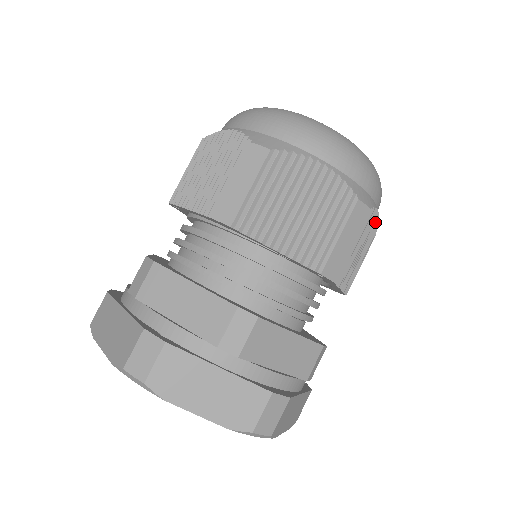
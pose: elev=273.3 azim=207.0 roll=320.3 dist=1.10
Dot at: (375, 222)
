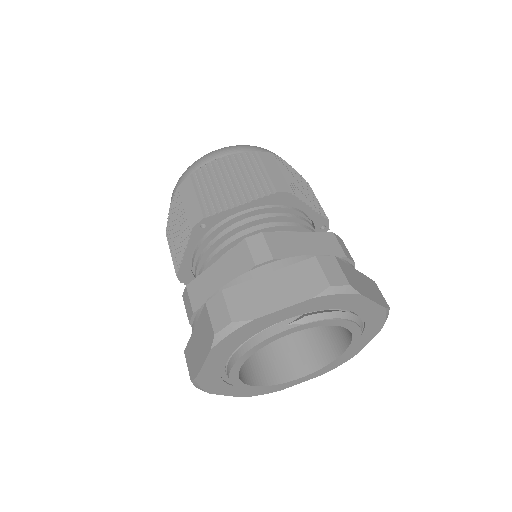
Dot at: occluded
